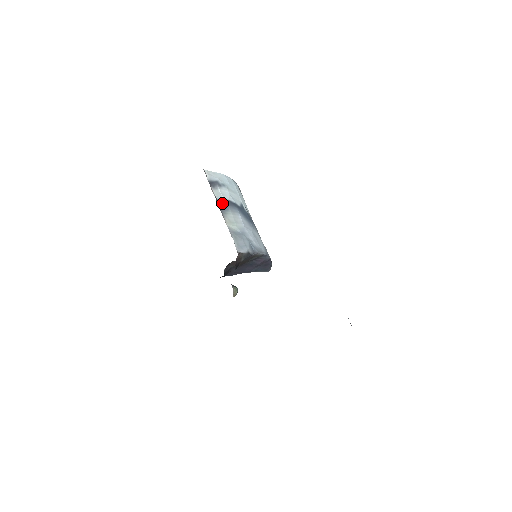
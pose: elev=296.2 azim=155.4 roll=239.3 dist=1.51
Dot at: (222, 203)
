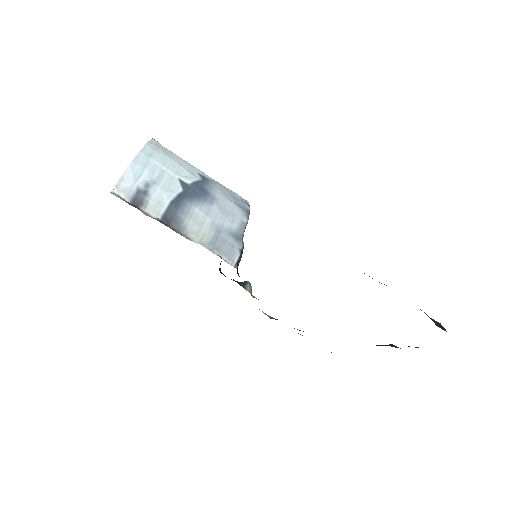
Dot at: (169, 217)
